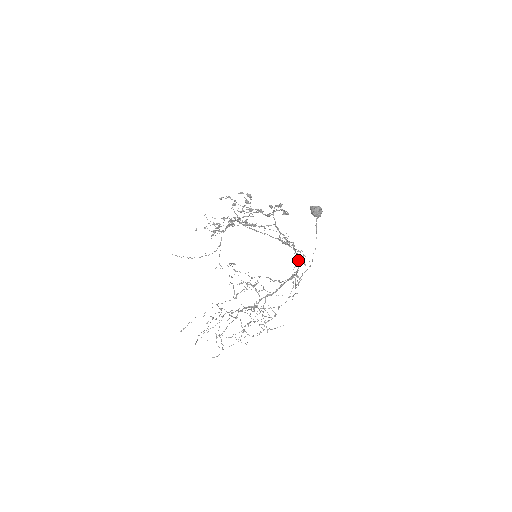
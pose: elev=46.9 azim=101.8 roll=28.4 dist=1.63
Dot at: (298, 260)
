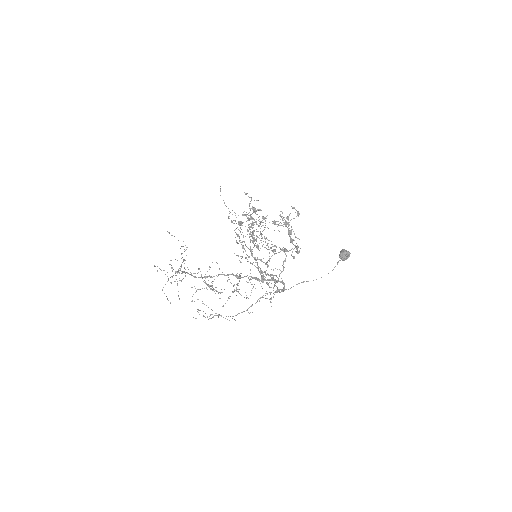
Dot at: (277, 290)
